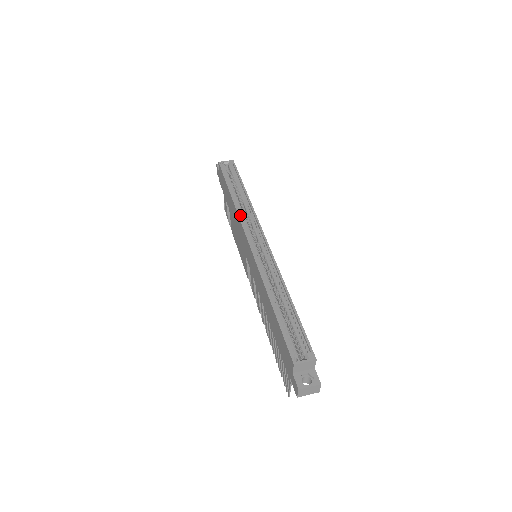
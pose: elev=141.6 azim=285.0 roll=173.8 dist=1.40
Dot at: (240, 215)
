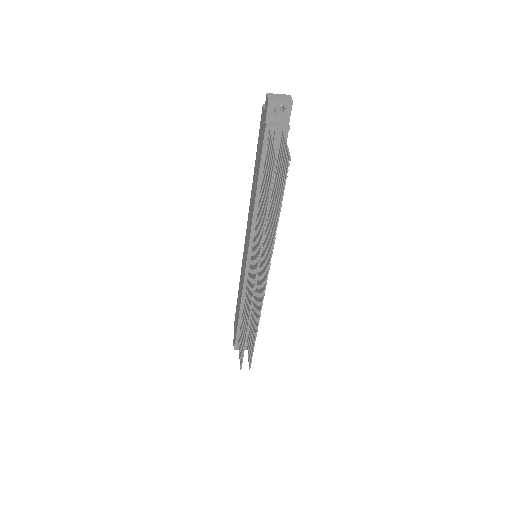
Dot at: occluded
